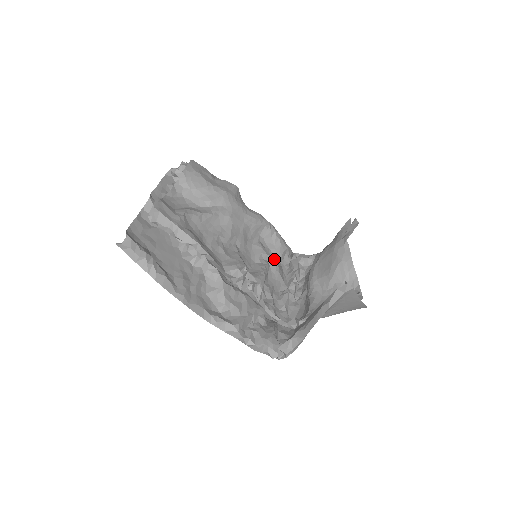
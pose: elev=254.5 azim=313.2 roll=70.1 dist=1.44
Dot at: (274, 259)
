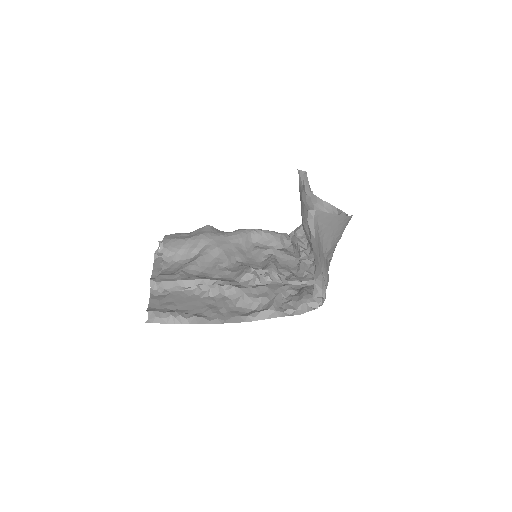
Dot at: occluded
